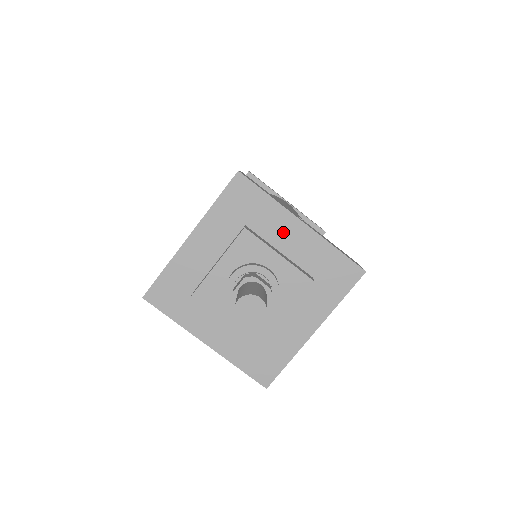
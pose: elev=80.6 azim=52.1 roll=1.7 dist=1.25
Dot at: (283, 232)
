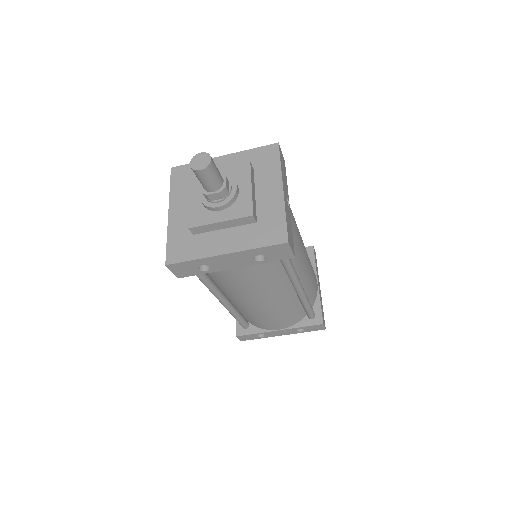
Dot at: (268, 186)
